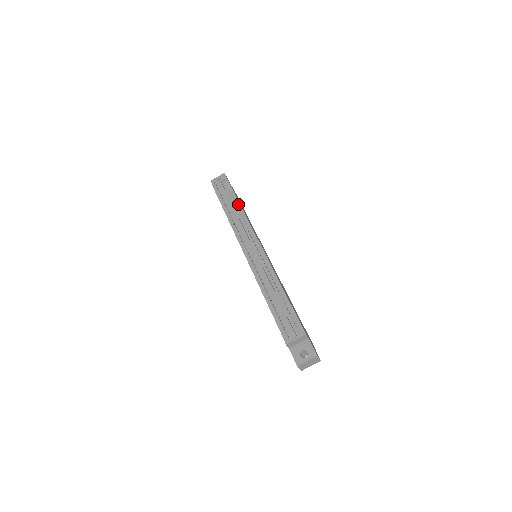
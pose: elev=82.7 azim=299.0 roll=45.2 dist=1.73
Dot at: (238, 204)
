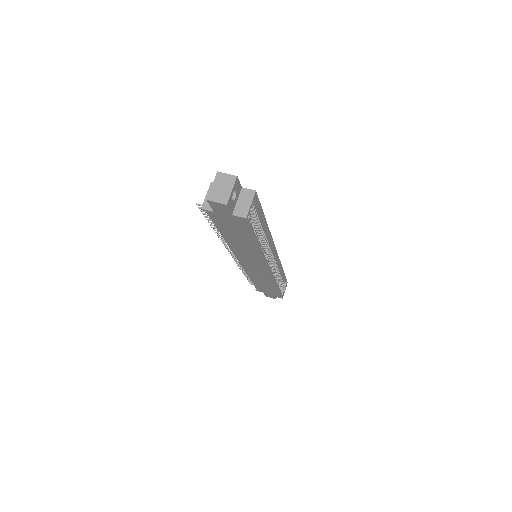
Dot at: occluded
